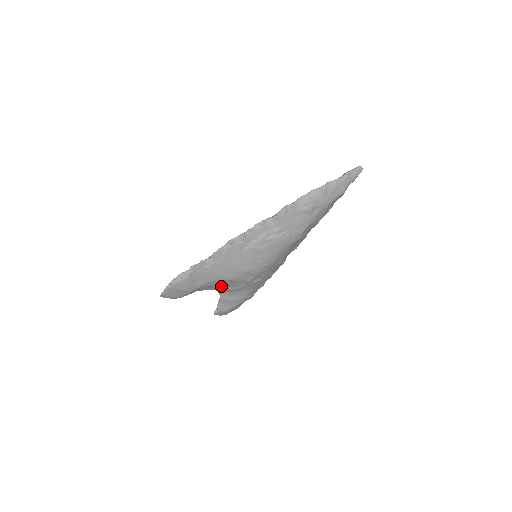
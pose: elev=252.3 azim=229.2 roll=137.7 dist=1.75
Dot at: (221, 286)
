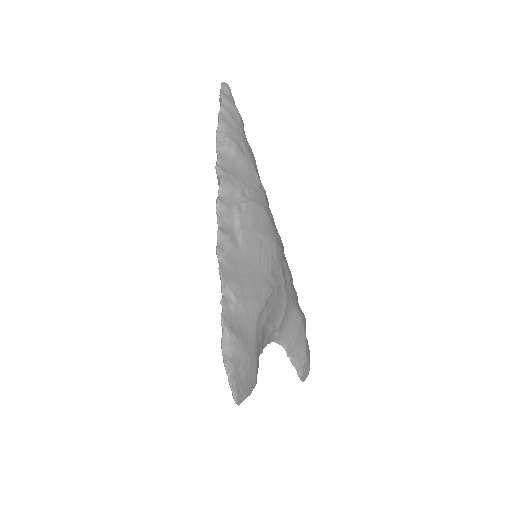
Dot at: (270, 322)
